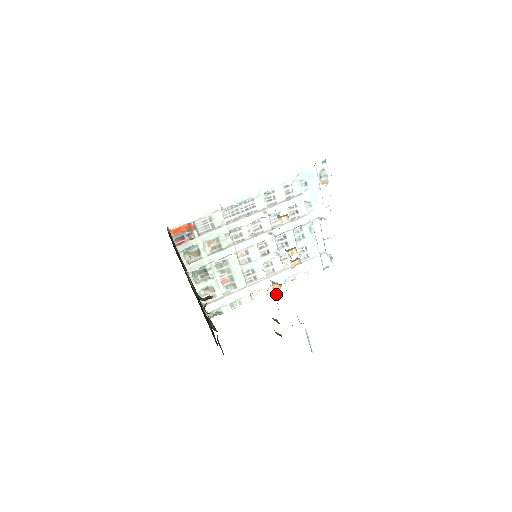
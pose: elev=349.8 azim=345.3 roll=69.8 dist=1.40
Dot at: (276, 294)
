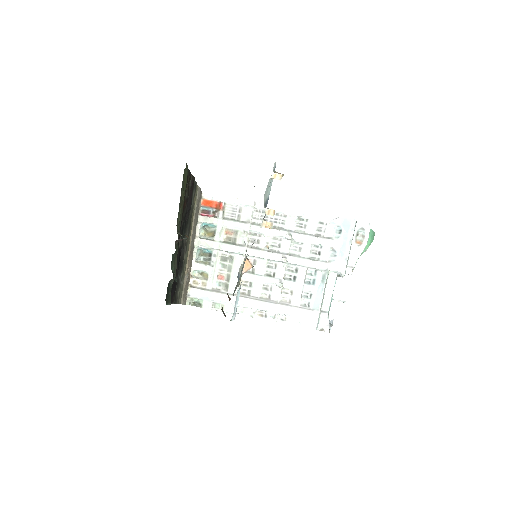
Dot at: (243, 271)
